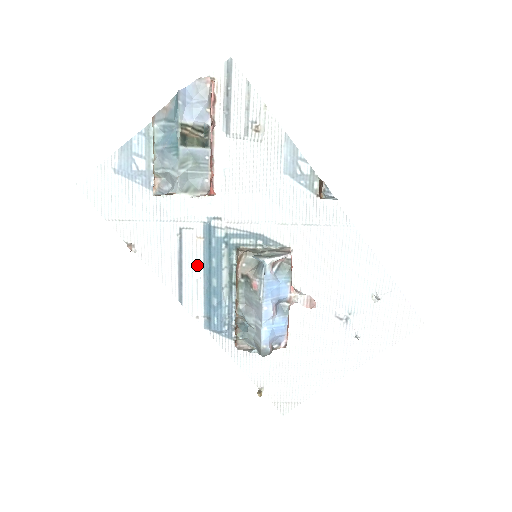
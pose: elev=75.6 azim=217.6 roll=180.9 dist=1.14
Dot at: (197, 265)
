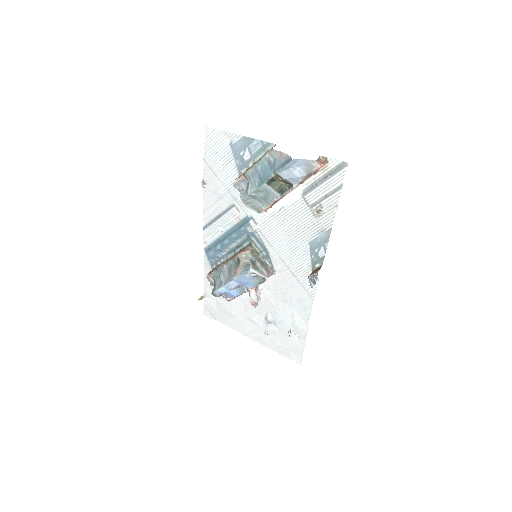
Dot at: (226, 226)
